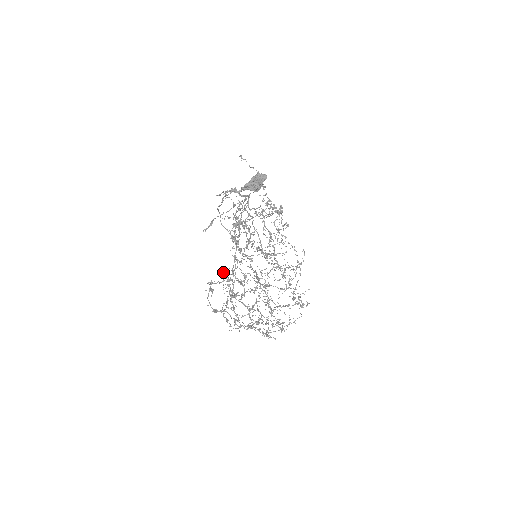
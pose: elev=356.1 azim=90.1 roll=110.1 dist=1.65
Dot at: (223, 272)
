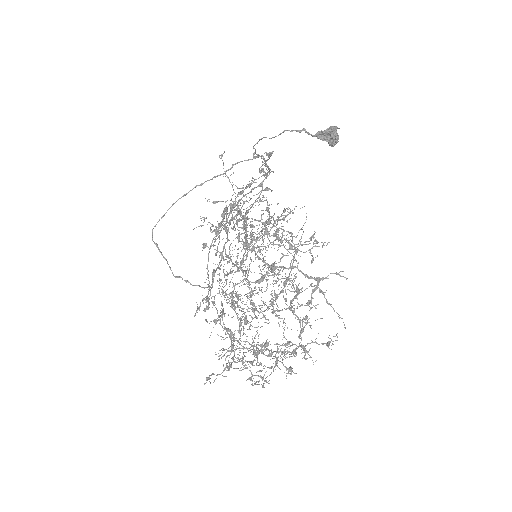
Dot at: occluded
